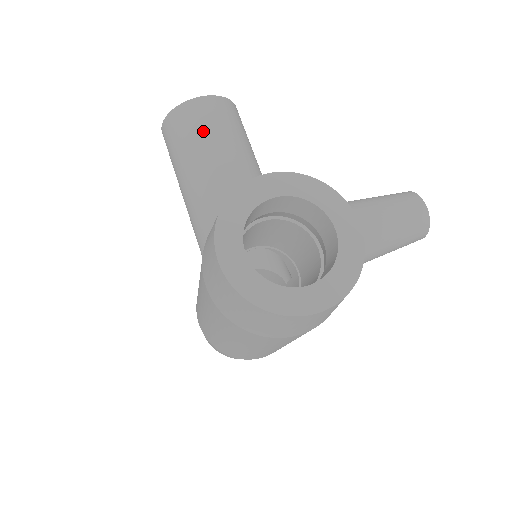
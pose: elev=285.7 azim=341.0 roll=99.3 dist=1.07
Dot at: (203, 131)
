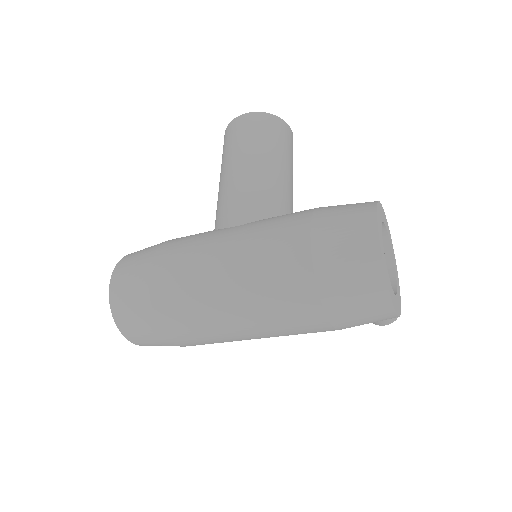
Dot at: (287, 147)
